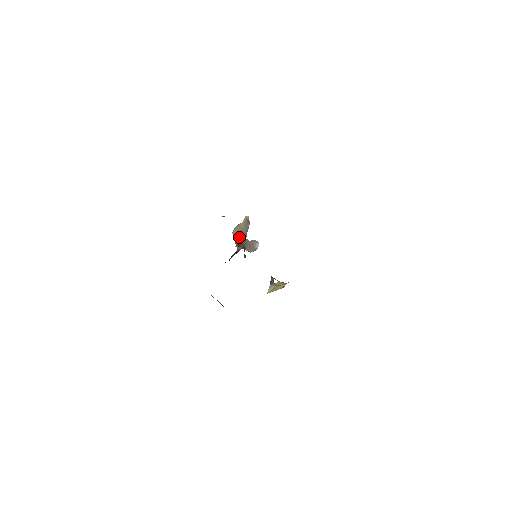
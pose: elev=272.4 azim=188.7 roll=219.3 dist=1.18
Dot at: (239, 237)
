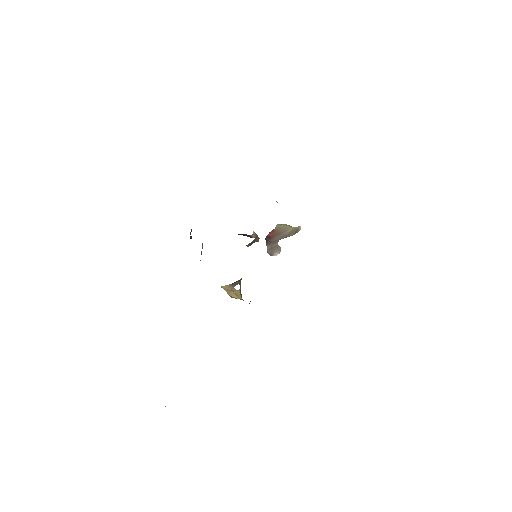
Dot at: (276, 233)
